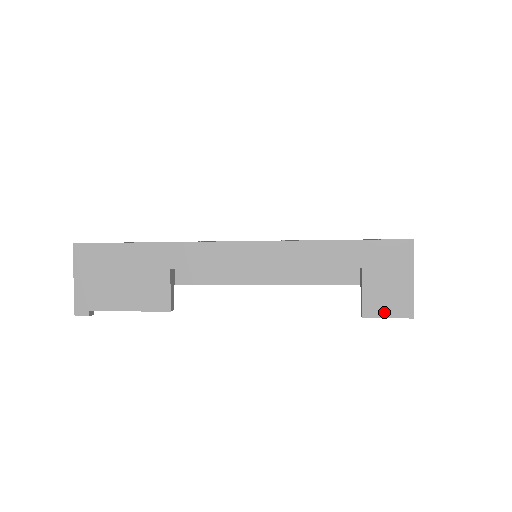
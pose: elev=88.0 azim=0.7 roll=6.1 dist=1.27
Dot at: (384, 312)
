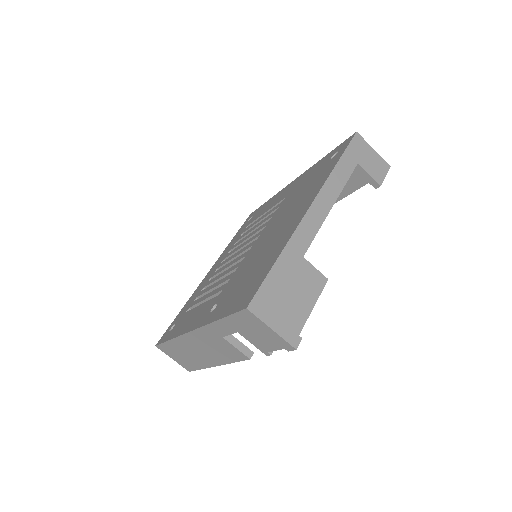
Dot at: (382, 175)
